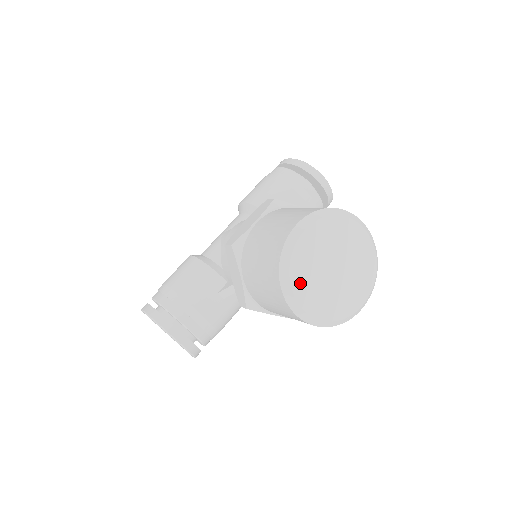
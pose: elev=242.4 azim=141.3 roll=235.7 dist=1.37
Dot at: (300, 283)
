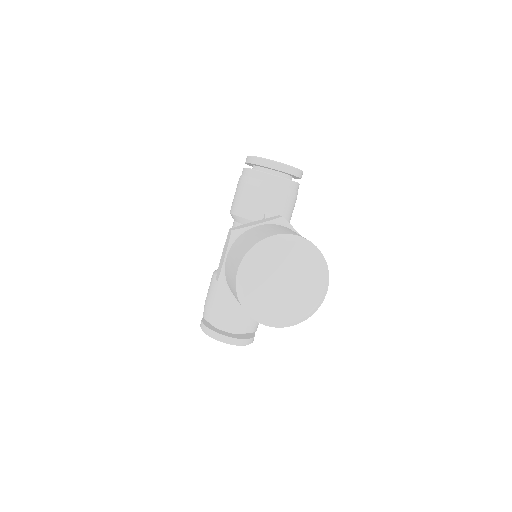
Dot at: (261, 308)
